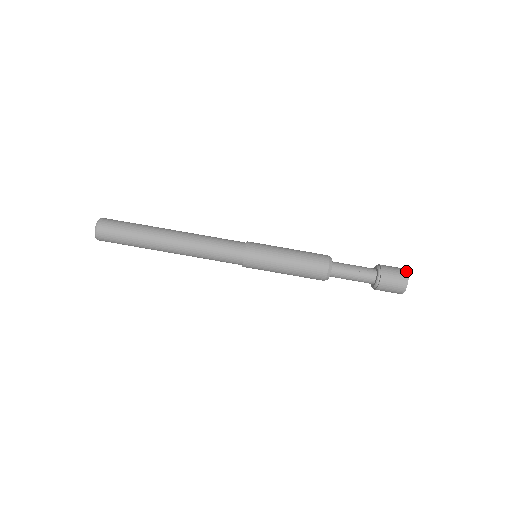
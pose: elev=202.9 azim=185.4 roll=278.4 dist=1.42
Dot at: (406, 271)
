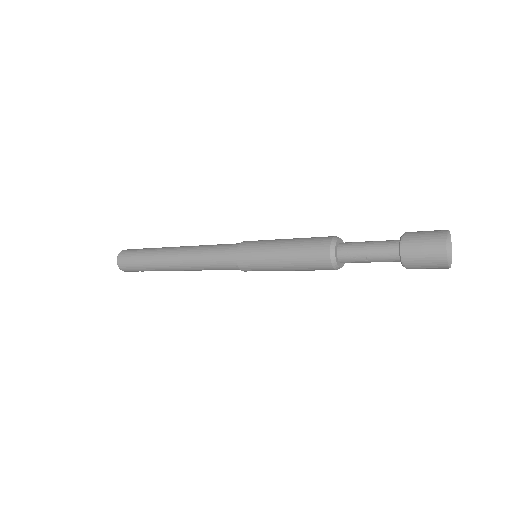
Dot at: (443, 246)
